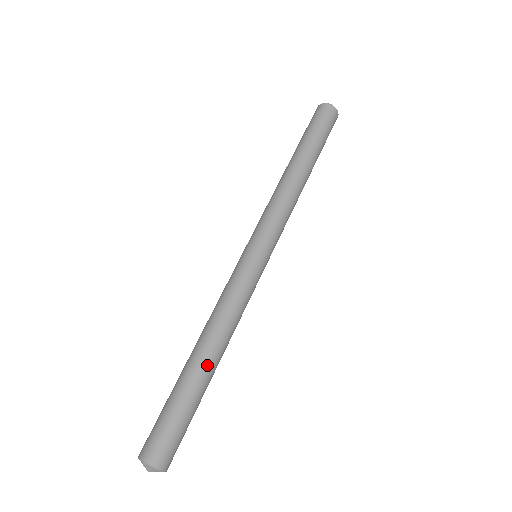
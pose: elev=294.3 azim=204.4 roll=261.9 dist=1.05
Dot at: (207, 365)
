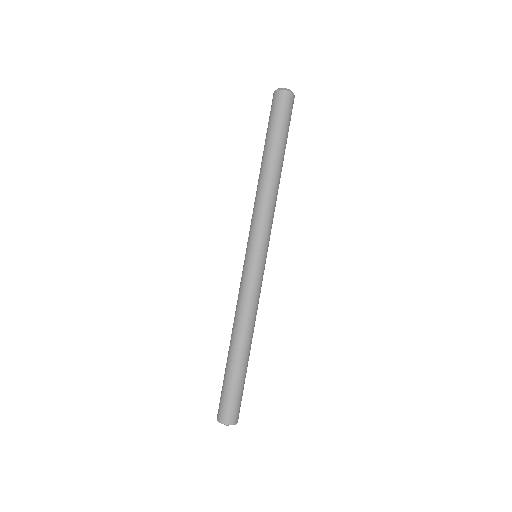
Dot at: (239, 352)
